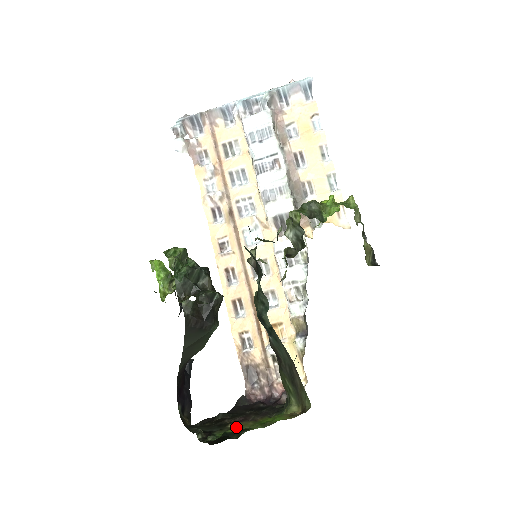
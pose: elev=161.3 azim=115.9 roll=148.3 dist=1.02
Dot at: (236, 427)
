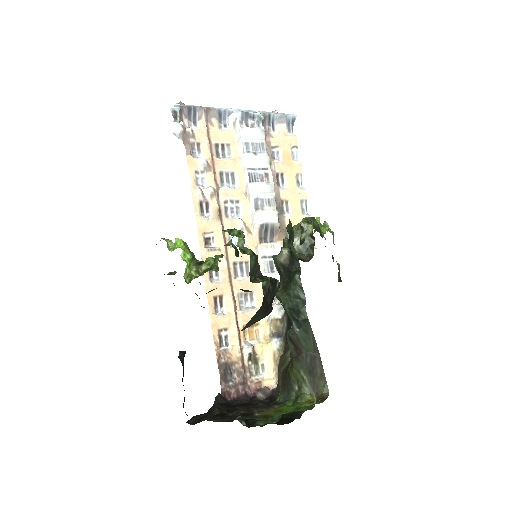
Dot at: (266, 415)
